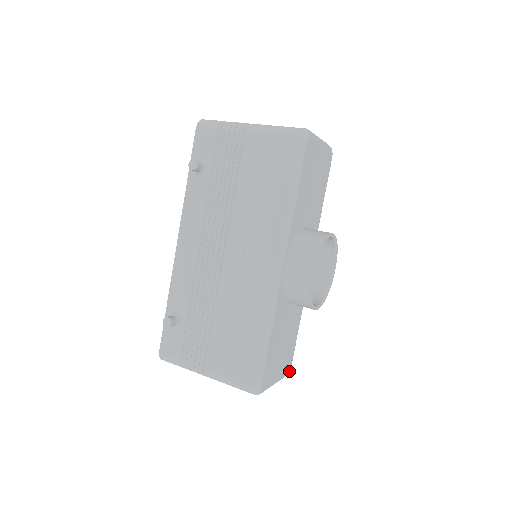
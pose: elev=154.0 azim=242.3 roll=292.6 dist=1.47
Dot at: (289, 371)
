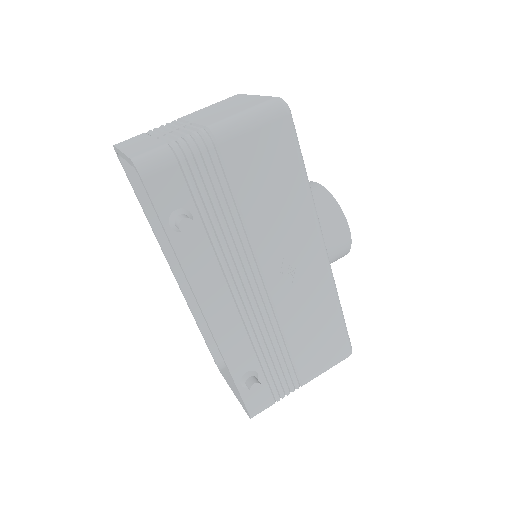
Dot at: occluded
